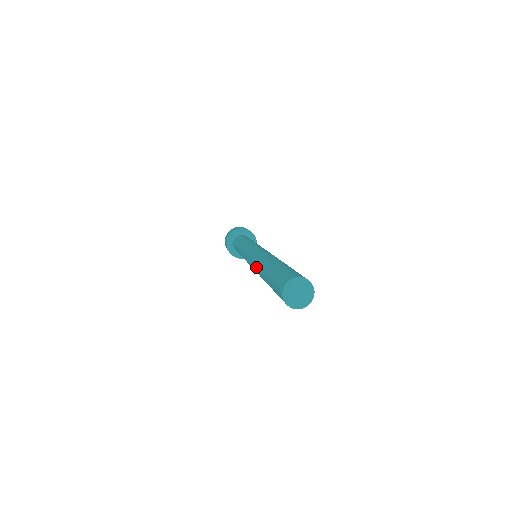
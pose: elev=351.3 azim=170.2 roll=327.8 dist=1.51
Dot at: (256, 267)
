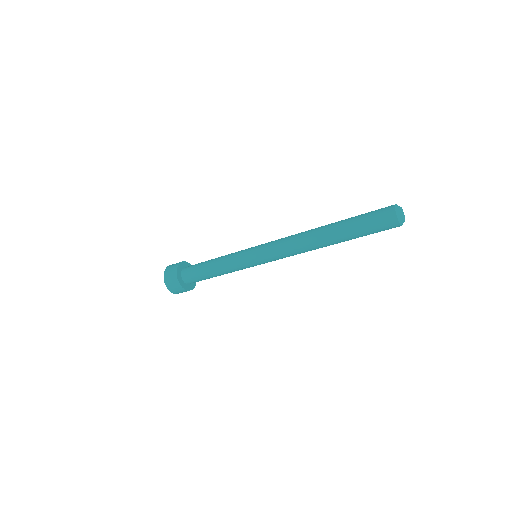
Dot at: (304, 246)
